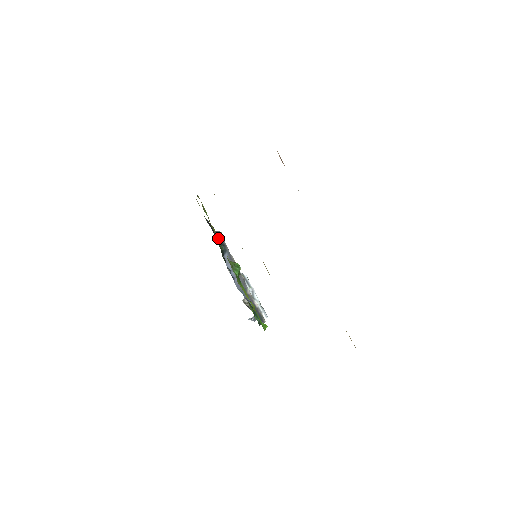
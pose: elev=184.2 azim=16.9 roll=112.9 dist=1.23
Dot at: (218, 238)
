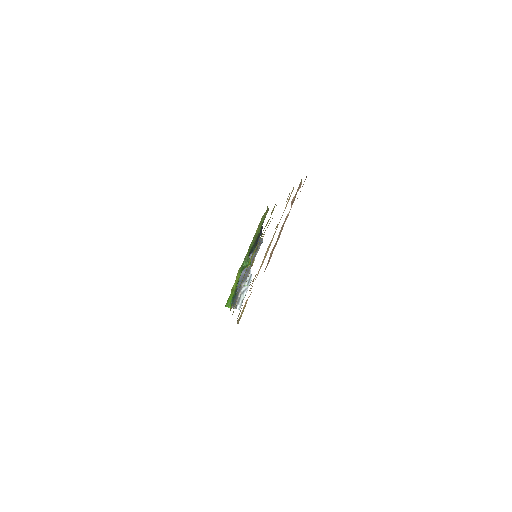
Dot at: occluded
